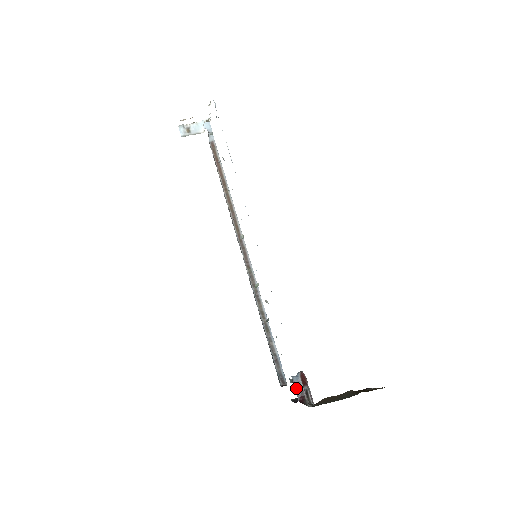
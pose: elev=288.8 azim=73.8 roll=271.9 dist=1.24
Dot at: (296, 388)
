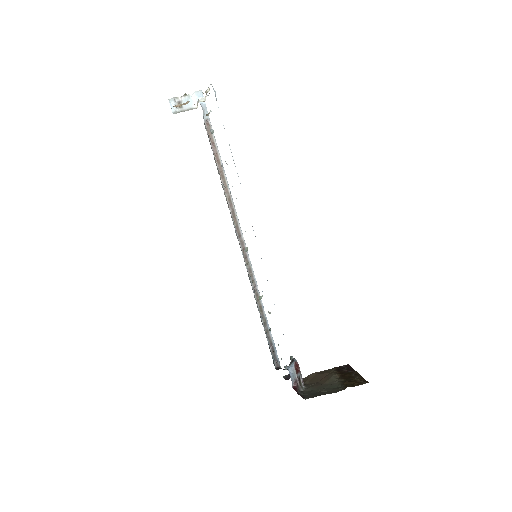
Dot at: (291, 377)
